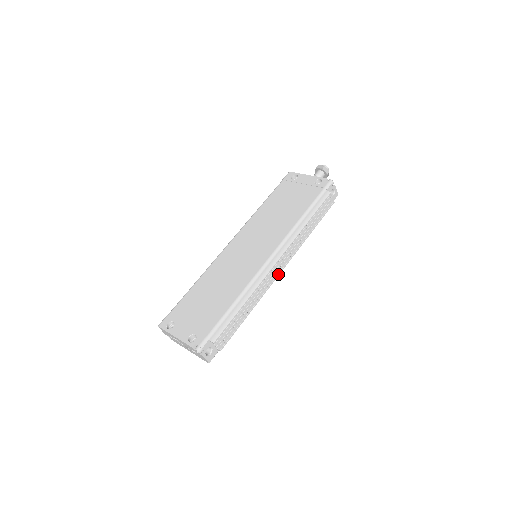
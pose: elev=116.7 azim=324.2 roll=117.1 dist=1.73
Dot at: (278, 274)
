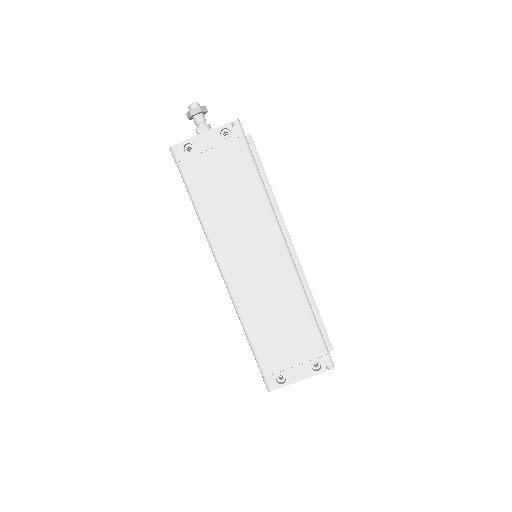
Dot at: occluded
